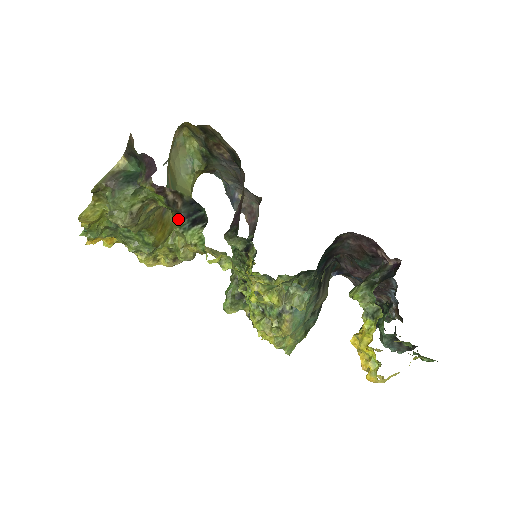
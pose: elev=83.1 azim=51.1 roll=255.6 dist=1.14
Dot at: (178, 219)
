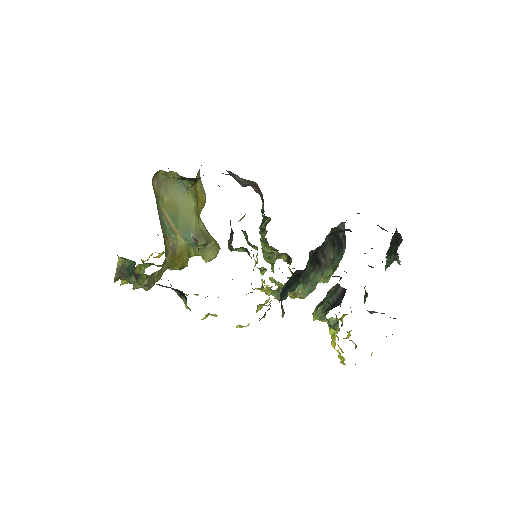
Dot at: (172, 289)
